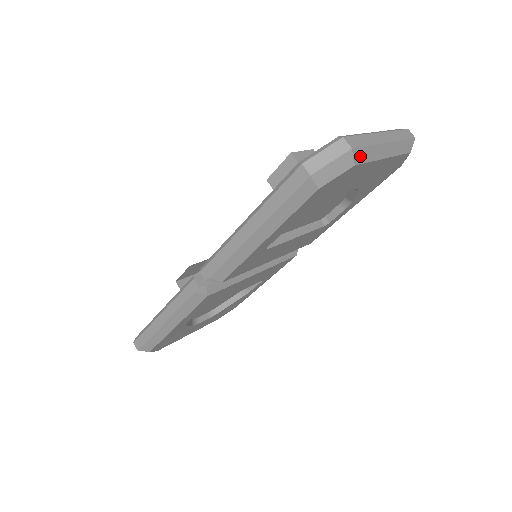
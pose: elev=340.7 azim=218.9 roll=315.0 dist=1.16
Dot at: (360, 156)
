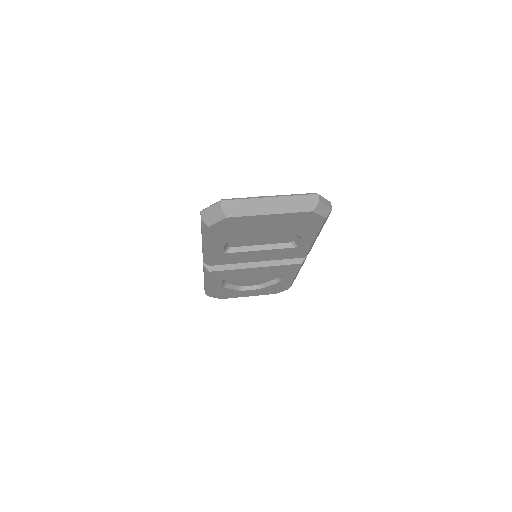
Dot at: (233, 212)
